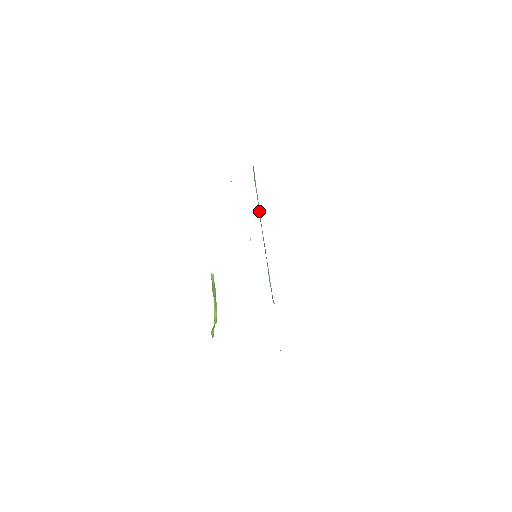
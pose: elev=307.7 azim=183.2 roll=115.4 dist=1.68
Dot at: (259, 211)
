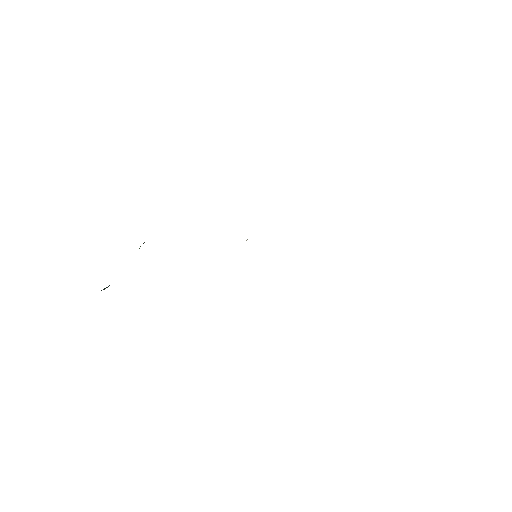
Dot at: occluded
